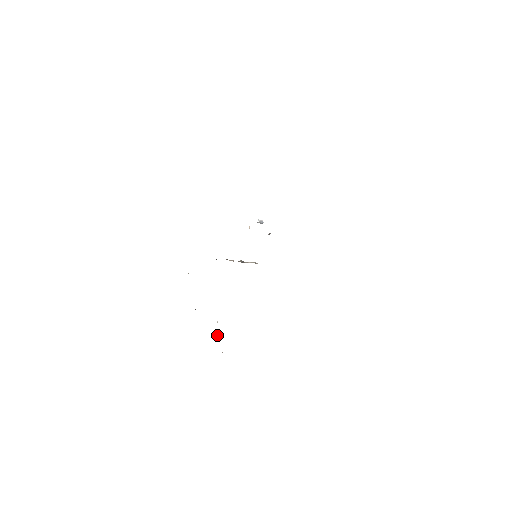
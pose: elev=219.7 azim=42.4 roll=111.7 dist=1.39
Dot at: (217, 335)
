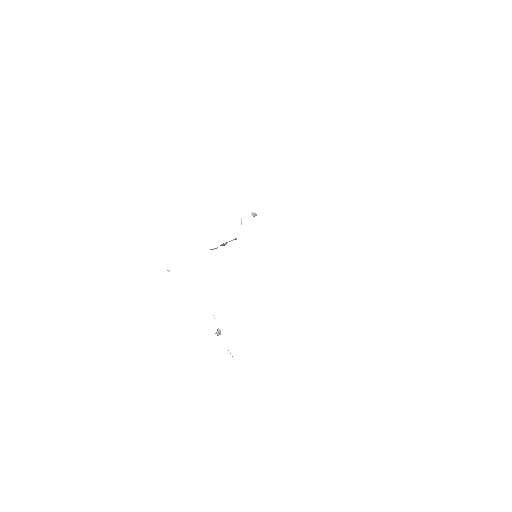
Dot at: occluded
